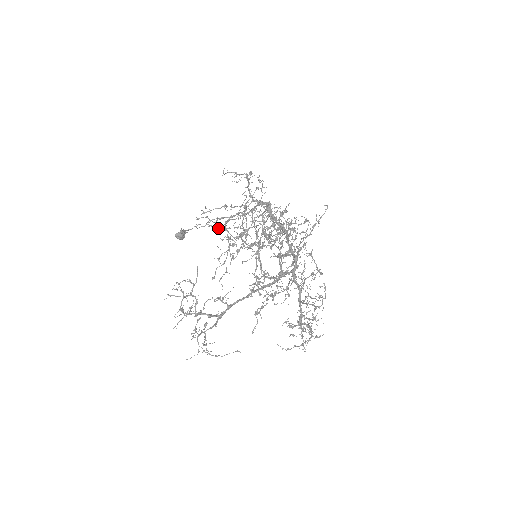
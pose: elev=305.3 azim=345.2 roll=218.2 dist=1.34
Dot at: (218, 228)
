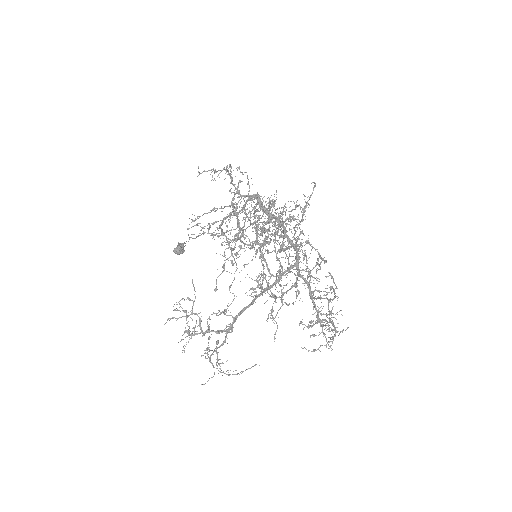
Dot at: (213, 234)
